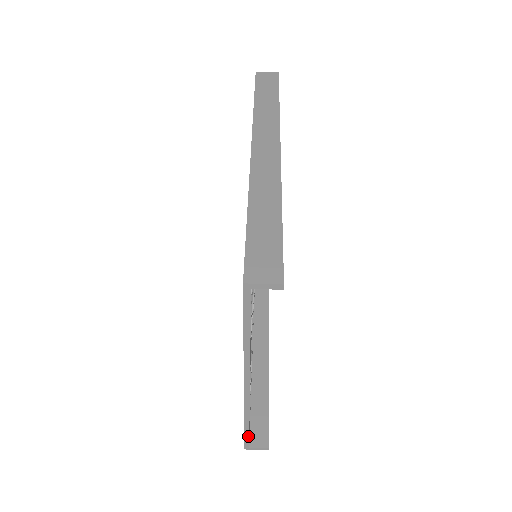
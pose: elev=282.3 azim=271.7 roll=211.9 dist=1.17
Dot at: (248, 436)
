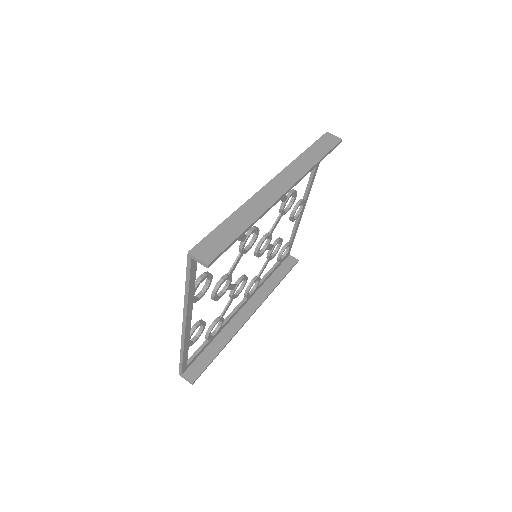
Dot at: (182, 365)
